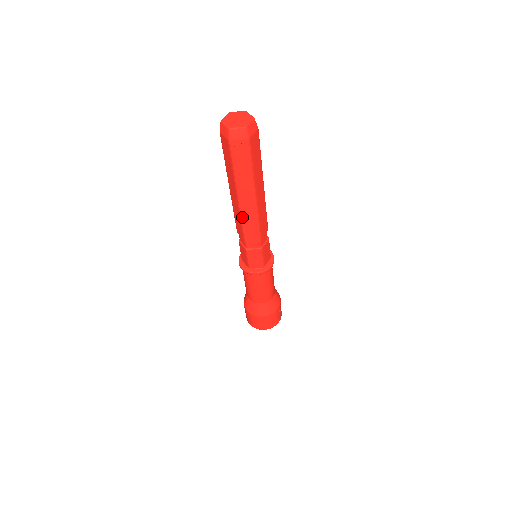
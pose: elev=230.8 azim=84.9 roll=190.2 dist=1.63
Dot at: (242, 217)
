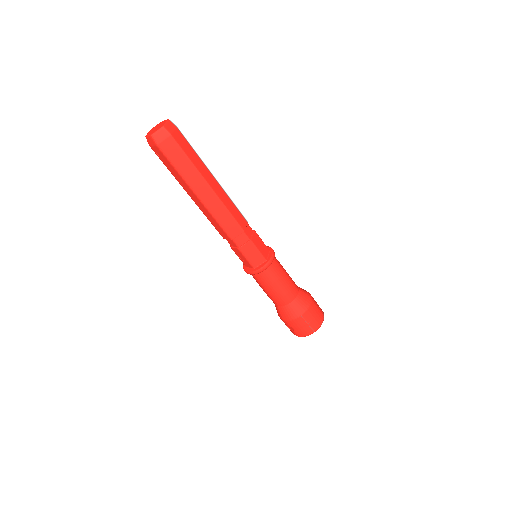
Dot at: (205, 215)
